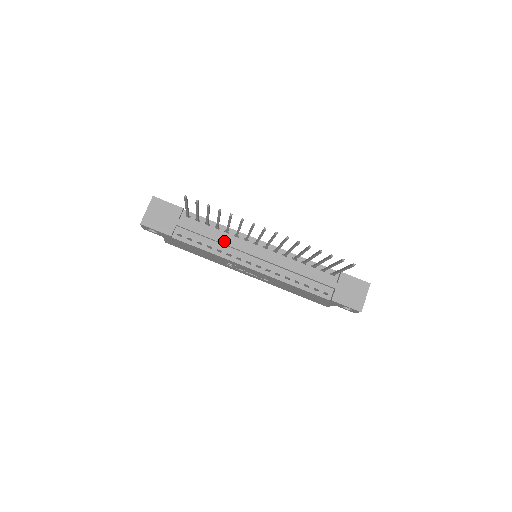
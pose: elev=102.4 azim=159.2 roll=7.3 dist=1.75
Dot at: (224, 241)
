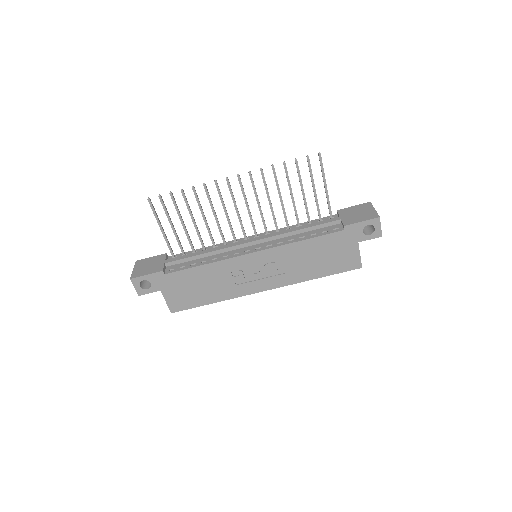
Dot at: (214, 249)
